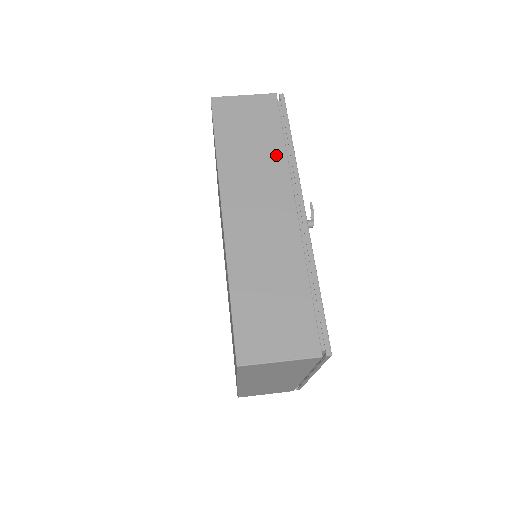
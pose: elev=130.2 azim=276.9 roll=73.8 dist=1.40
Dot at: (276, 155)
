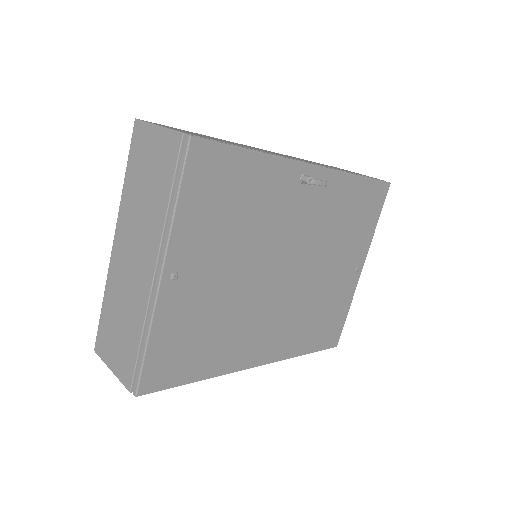
Dot at: occluded
